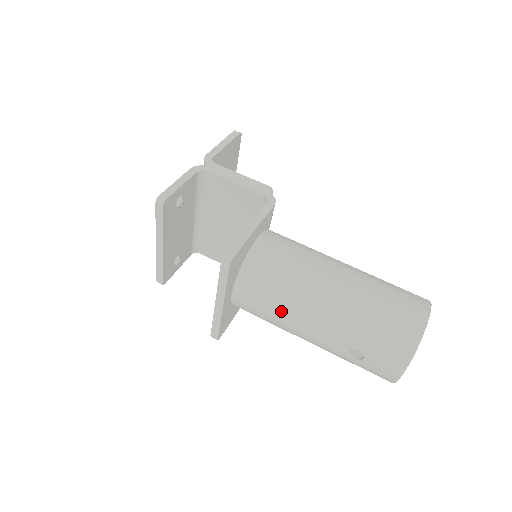
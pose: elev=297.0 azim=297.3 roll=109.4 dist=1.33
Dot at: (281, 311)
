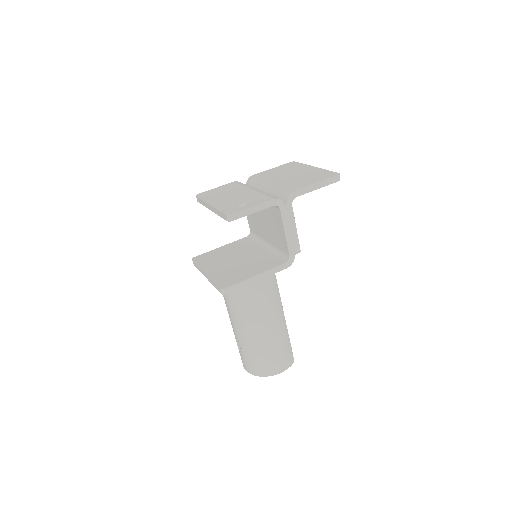
Dot at: (229, 307)
